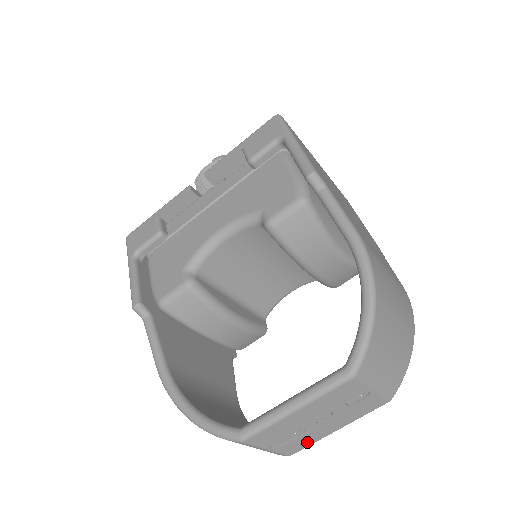
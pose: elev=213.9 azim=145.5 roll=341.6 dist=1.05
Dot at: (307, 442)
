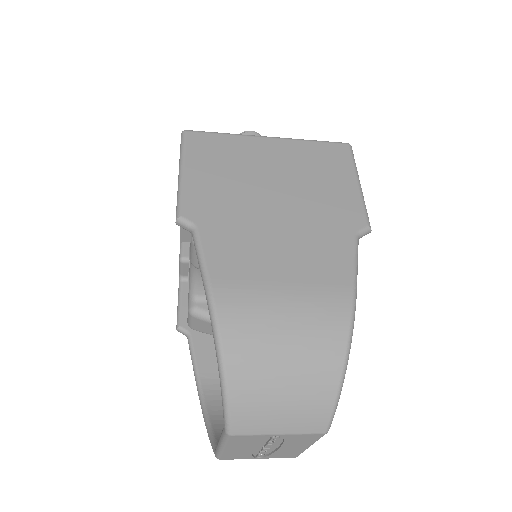
Dot at: (292, 453)
